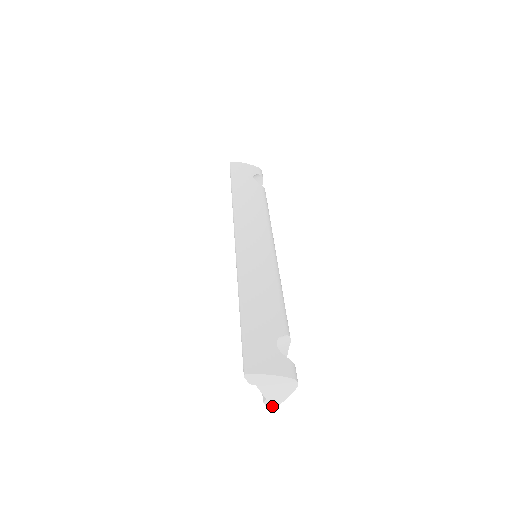
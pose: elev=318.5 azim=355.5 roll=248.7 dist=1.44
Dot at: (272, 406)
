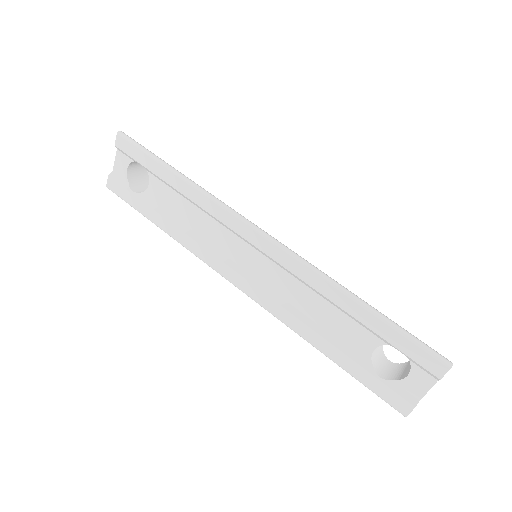
Dot at: (410, 411)
